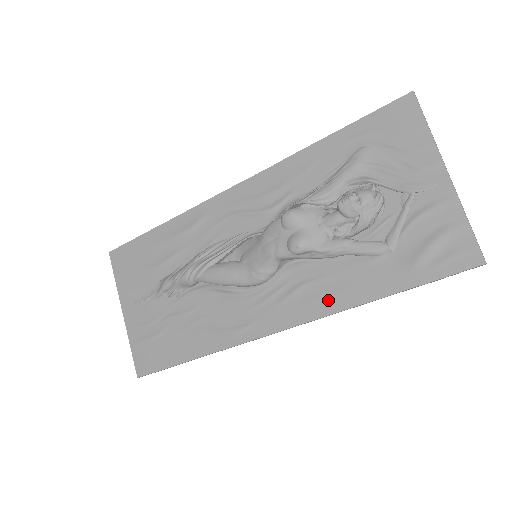
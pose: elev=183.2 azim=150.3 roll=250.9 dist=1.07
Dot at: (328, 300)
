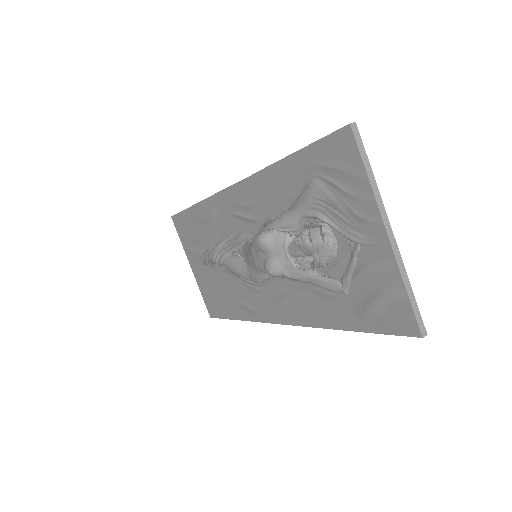
Dot at: (307, 315)
